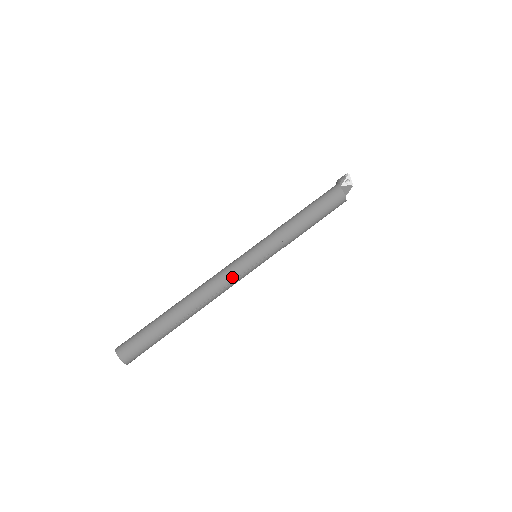
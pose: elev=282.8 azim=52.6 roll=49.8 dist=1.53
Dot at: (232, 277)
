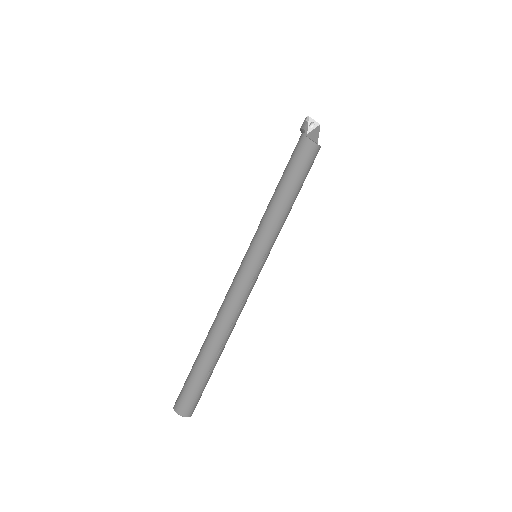
Dot at: (243, 292)
